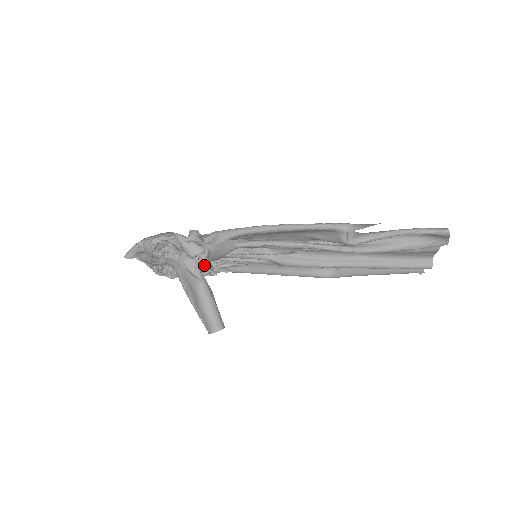
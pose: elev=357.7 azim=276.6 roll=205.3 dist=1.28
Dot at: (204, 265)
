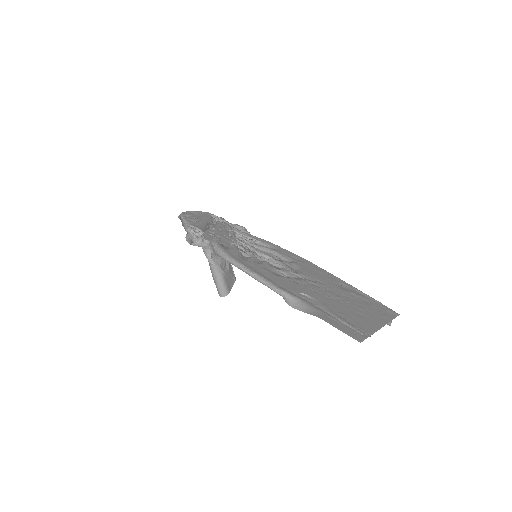
Dot at: occluded
